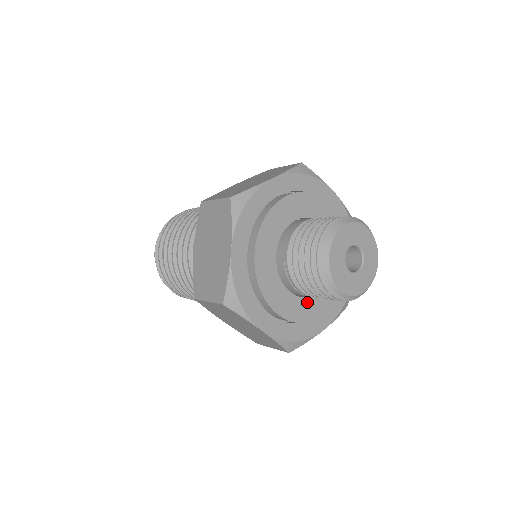
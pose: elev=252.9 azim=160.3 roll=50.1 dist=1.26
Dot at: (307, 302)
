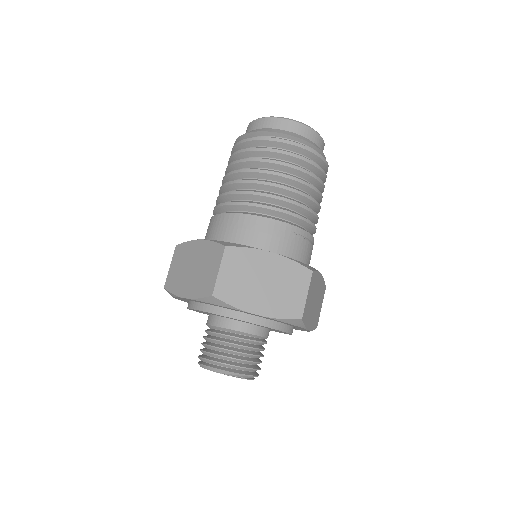
Dot at: occluded
